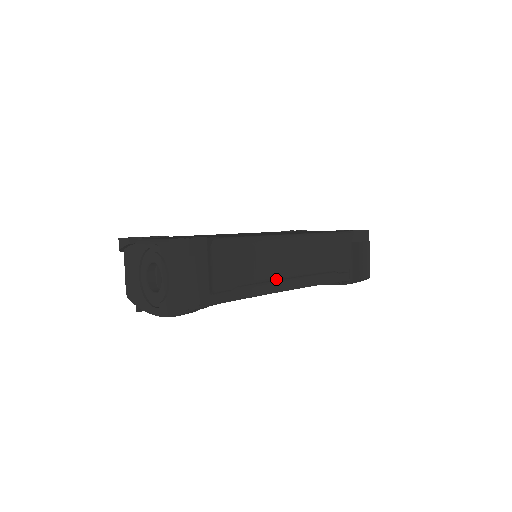
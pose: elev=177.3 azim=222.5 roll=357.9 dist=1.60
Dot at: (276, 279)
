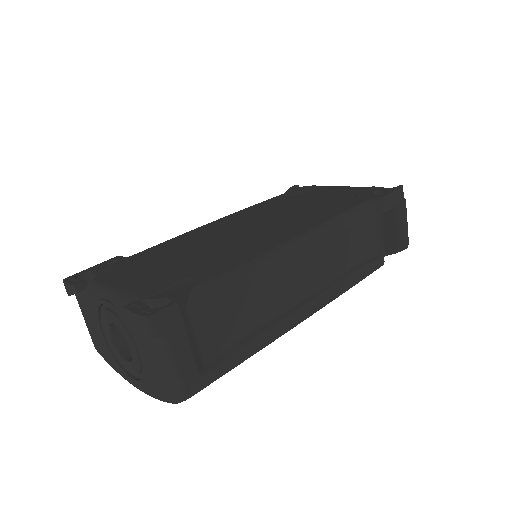
Dot at: (289, 309)
